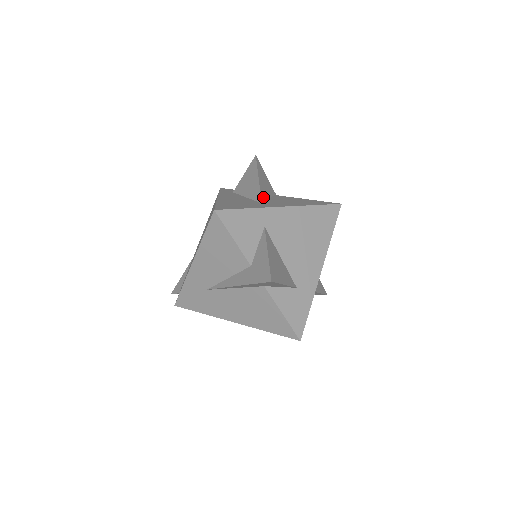
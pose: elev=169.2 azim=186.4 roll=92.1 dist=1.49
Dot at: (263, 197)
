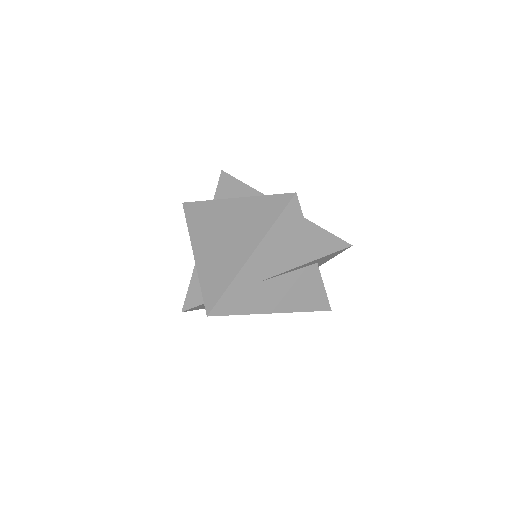
Dot at: occluded
